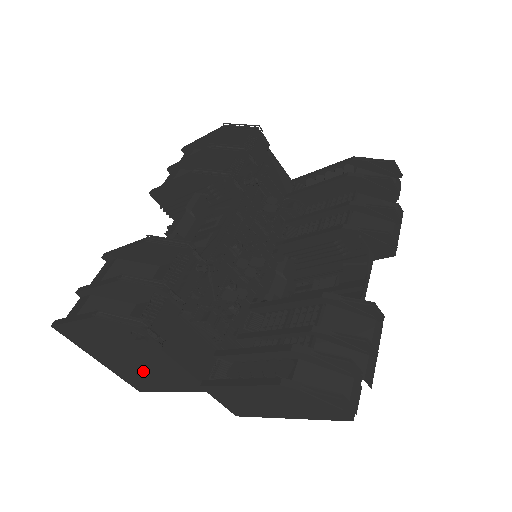
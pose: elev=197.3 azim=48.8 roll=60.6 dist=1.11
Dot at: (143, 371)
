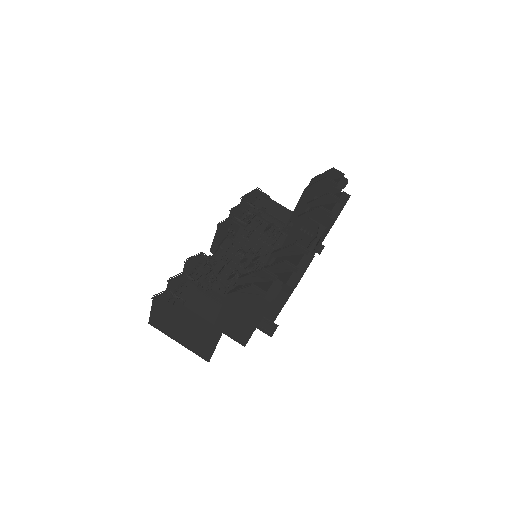
Dot at: (194, 336)
